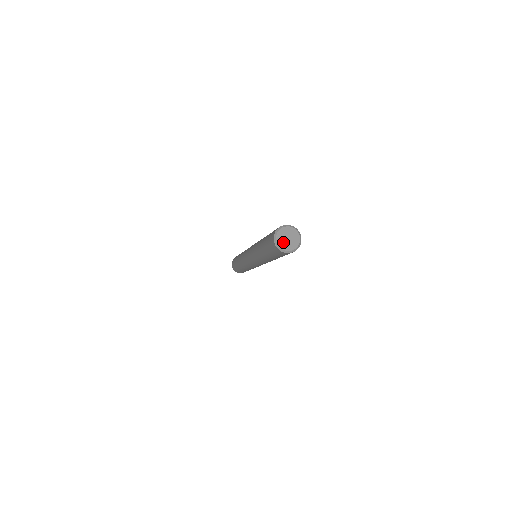
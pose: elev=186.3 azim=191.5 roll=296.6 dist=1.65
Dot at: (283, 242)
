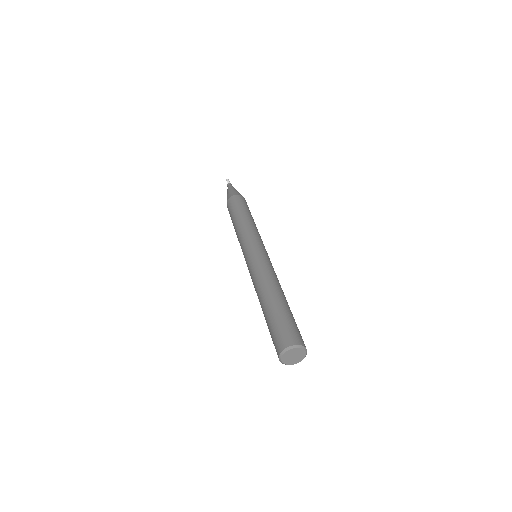
Dot at: (288, 359)
